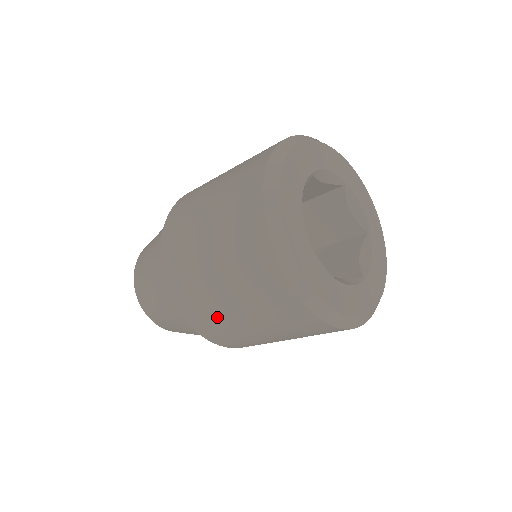
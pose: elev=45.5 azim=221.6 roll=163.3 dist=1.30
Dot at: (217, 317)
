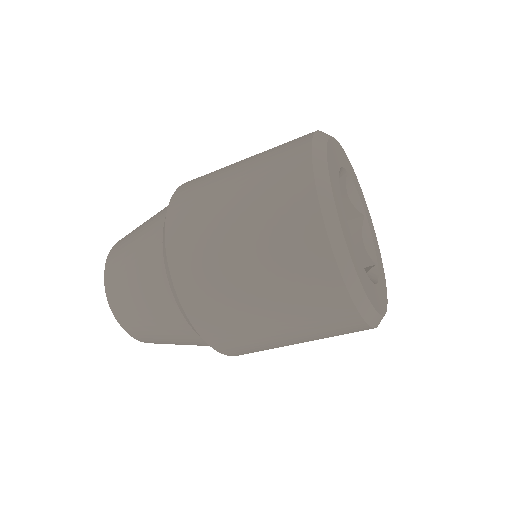
Dot at: (256, 341)
